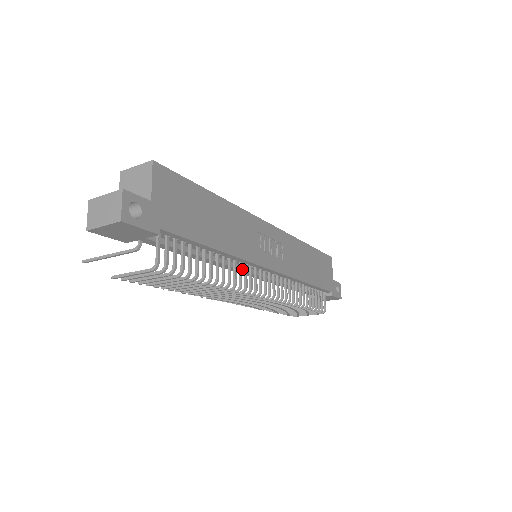
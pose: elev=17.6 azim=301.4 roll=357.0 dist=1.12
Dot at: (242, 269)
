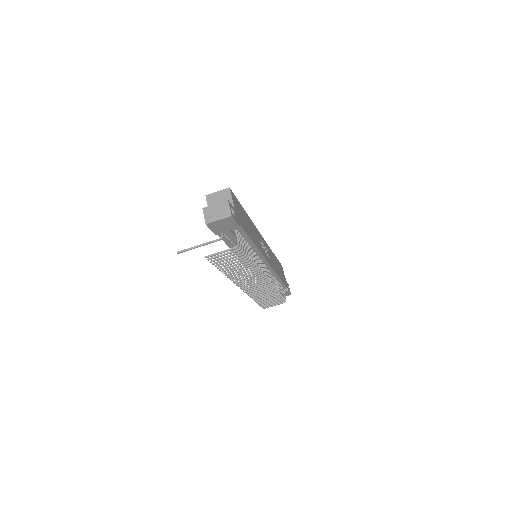
Dot at: occluded
